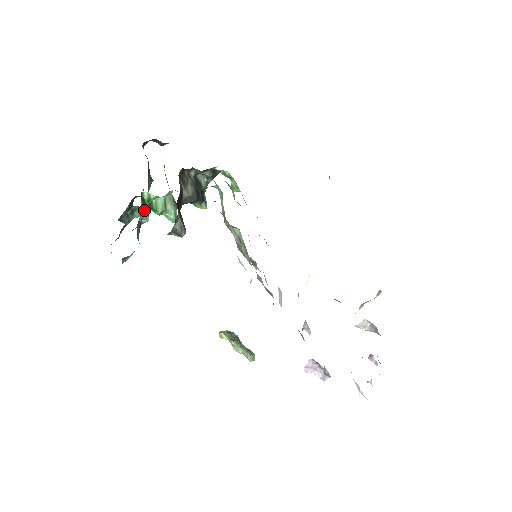
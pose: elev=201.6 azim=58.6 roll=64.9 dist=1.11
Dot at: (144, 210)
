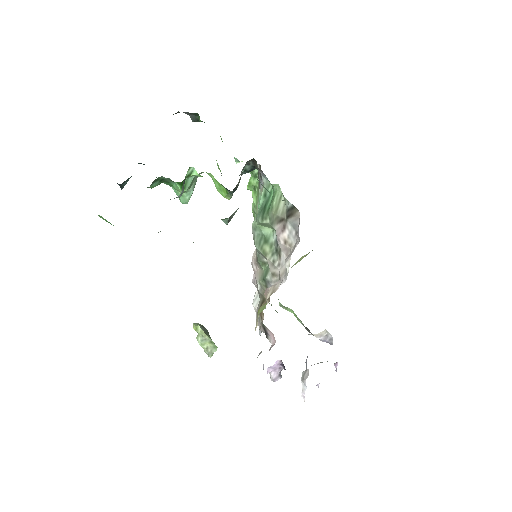
Dot at: (183, 185)
